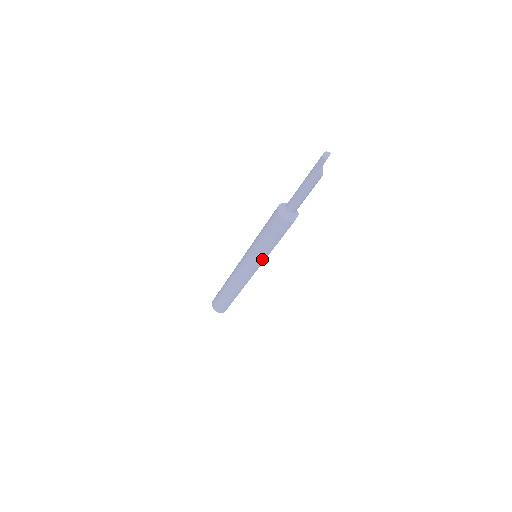
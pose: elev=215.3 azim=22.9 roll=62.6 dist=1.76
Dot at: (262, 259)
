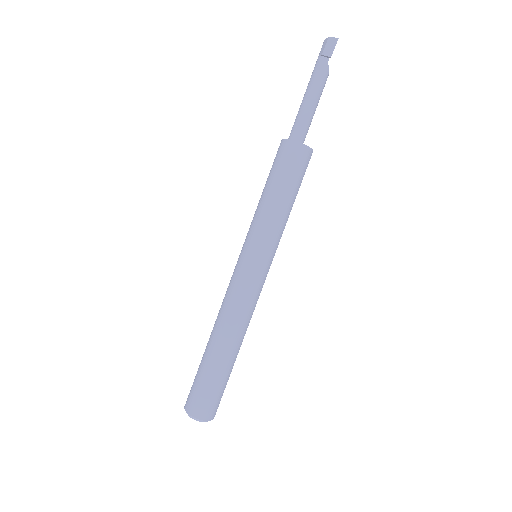
Dot at: (276, 244)
